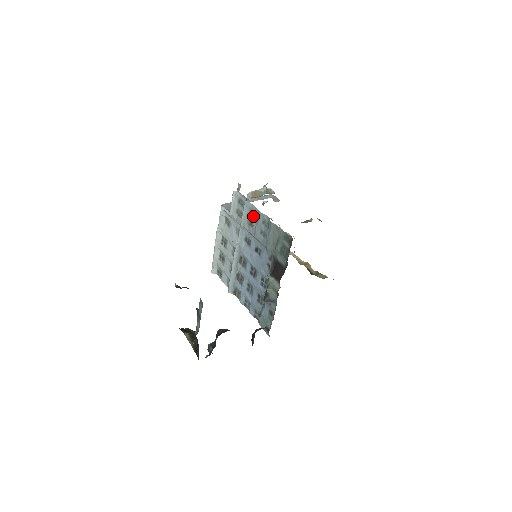
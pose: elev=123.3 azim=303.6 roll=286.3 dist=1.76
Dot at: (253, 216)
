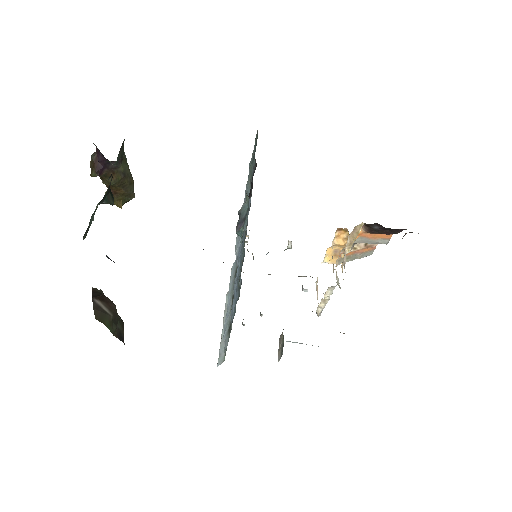
Dot at: occluded
